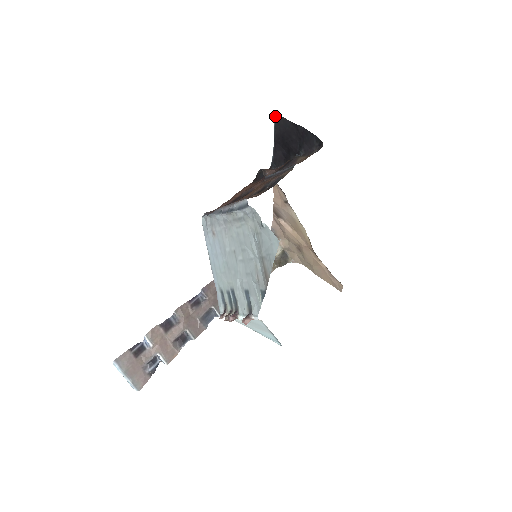
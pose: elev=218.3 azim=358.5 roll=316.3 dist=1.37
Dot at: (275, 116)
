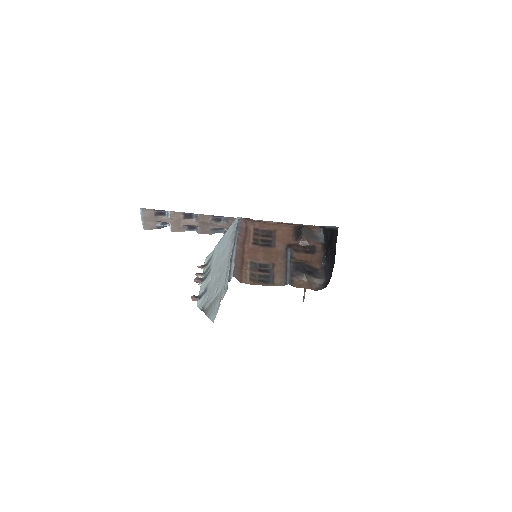
Dot at: (338, 227)
